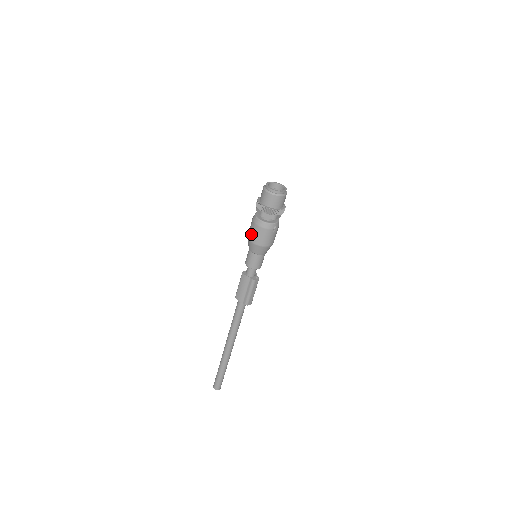
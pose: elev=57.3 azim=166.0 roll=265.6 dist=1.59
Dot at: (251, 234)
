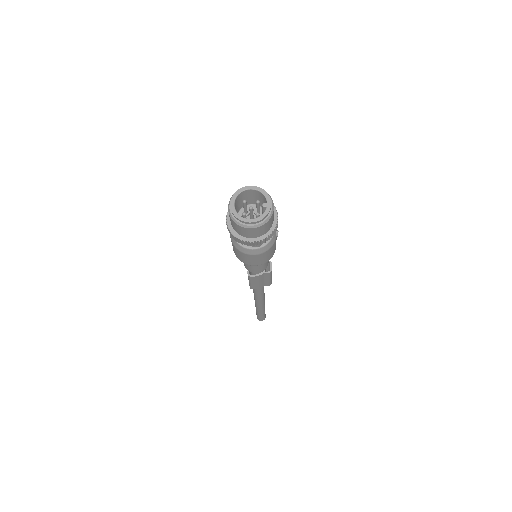
Dot at: (250, 262)
